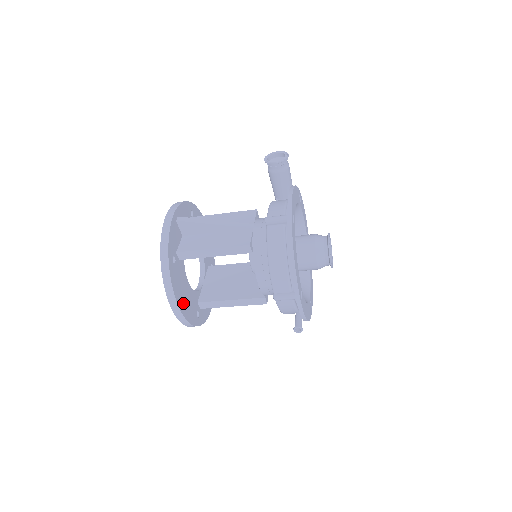
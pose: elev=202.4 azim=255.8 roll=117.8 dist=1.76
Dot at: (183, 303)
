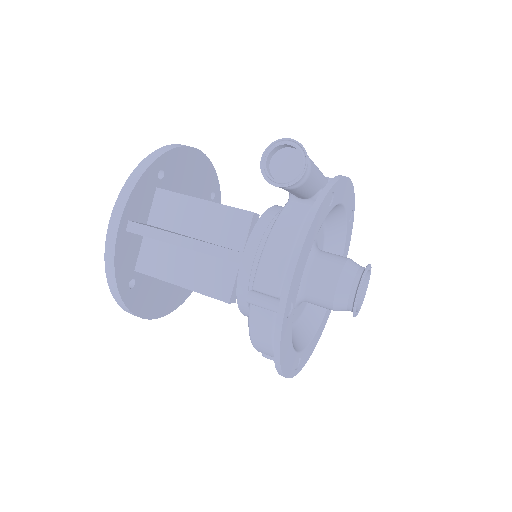
Dot at: (159, 305)
